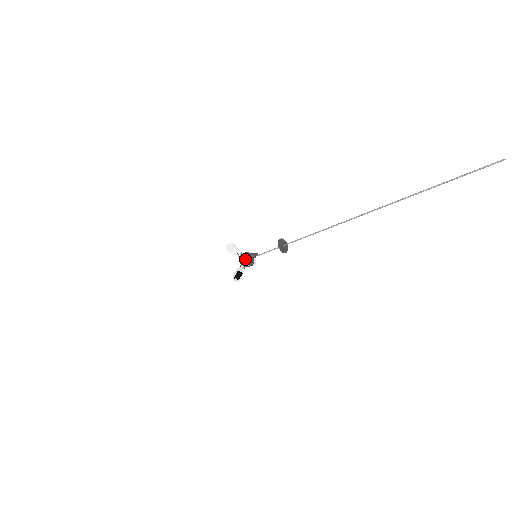
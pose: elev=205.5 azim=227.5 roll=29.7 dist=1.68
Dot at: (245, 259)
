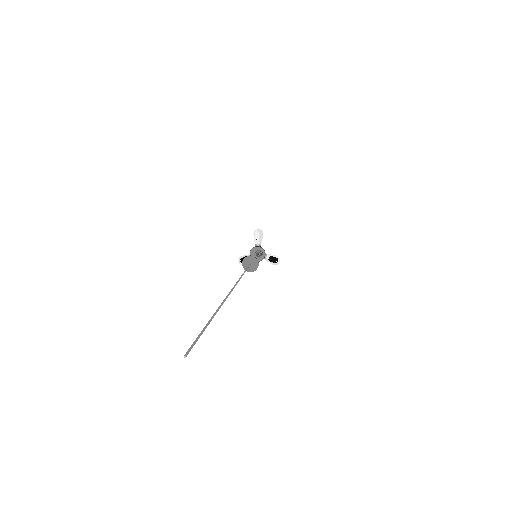
Dot at: (252, 251)
